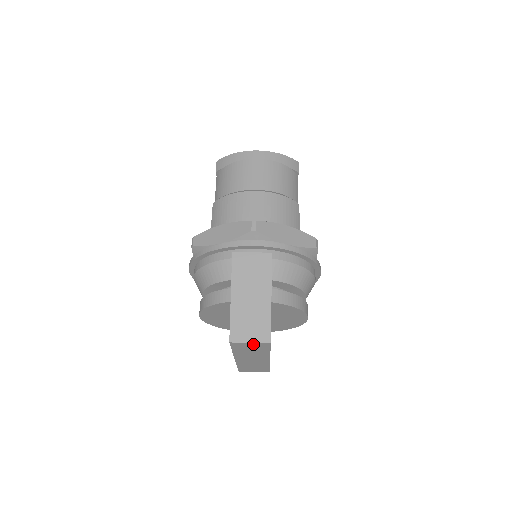
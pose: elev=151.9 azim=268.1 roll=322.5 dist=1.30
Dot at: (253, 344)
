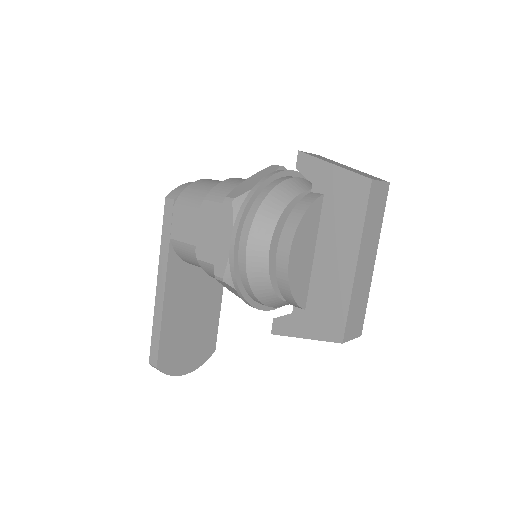
Dot at: (381, 188)
